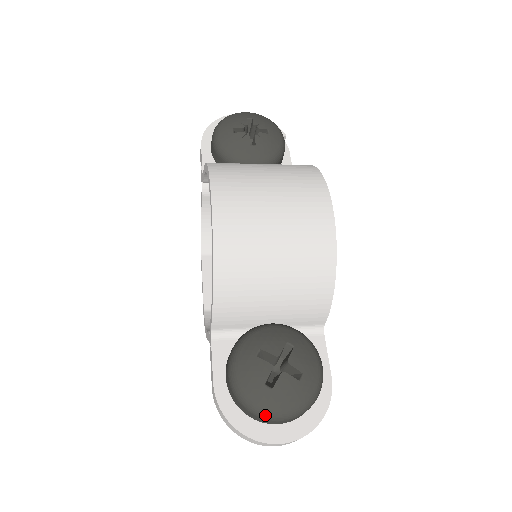
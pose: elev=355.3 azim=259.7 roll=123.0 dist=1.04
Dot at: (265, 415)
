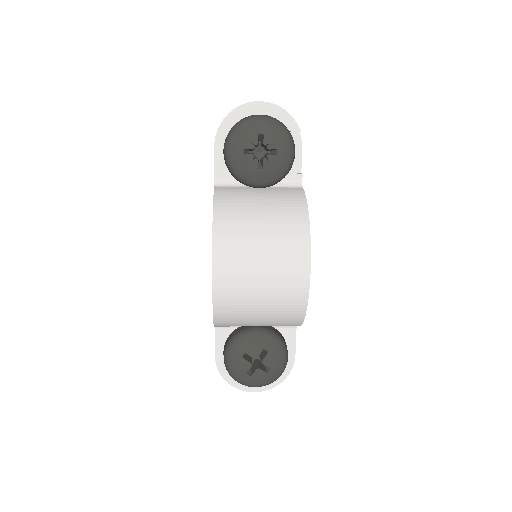
Dot at: (245, 385)
